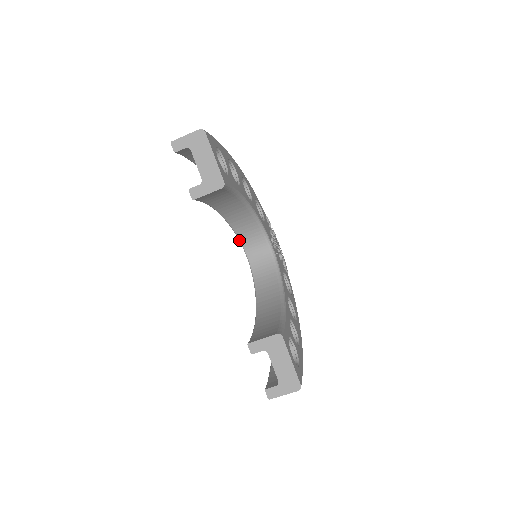
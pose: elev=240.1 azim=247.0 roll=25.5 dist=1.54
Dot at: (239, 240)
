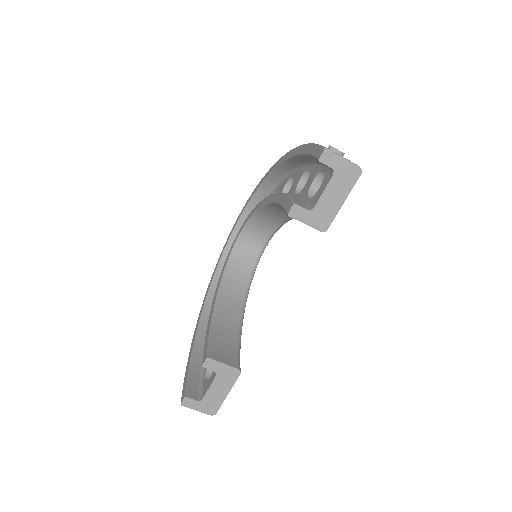
Dot at: (249, 219)
